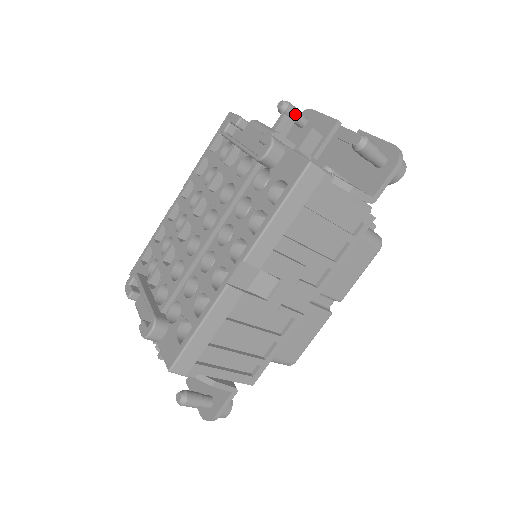
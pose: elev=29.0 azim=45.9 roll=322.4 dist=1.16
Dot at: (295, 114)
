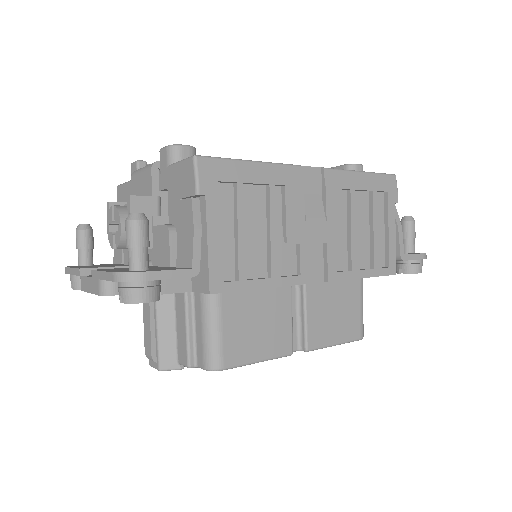
Dot at: occluded
